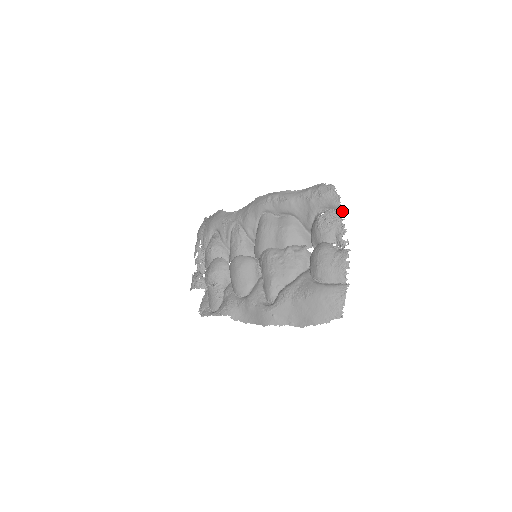
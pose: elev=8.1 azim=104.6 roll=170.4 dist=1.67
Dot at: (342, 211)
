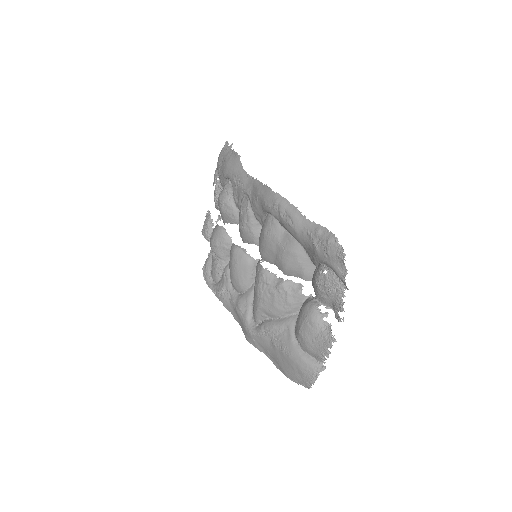
Dot at: (346, 287)
